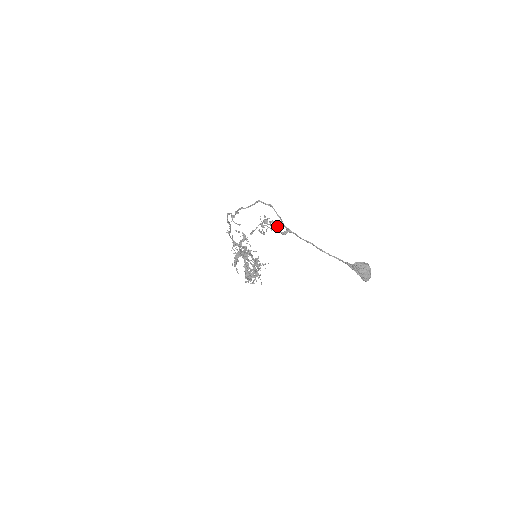
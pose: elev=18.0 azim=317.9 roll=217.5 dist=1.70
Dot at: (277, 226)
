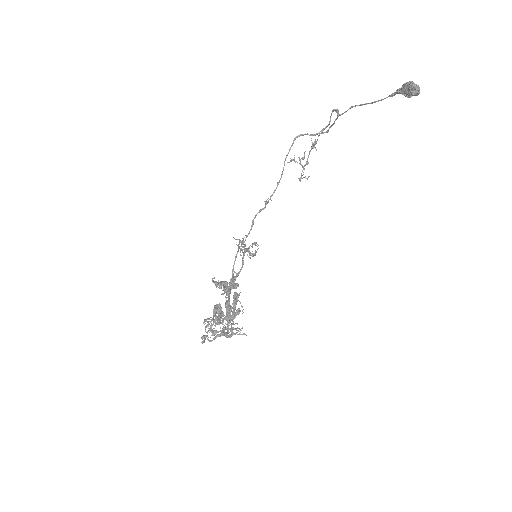
Dot at: (327, 125)
